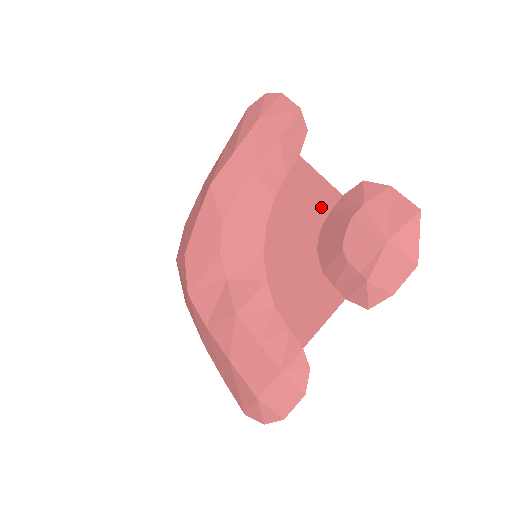
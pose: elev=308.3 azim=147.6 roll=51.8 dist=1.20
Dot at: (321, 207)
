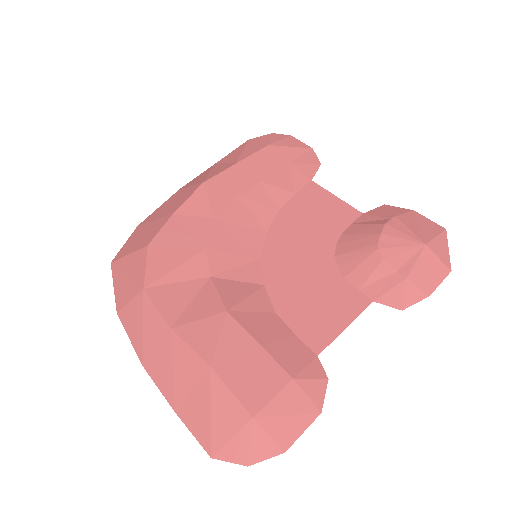
Dot at: (338, 221)
